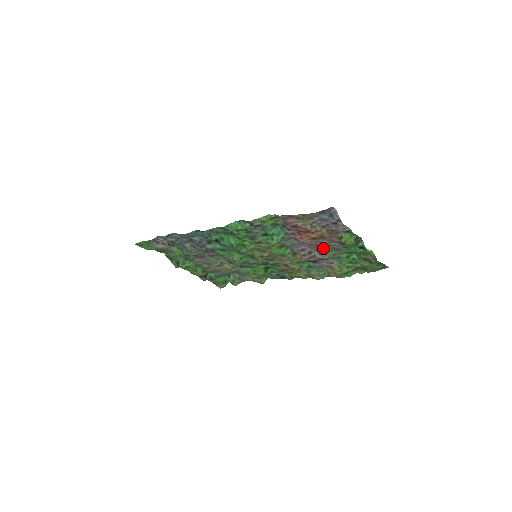
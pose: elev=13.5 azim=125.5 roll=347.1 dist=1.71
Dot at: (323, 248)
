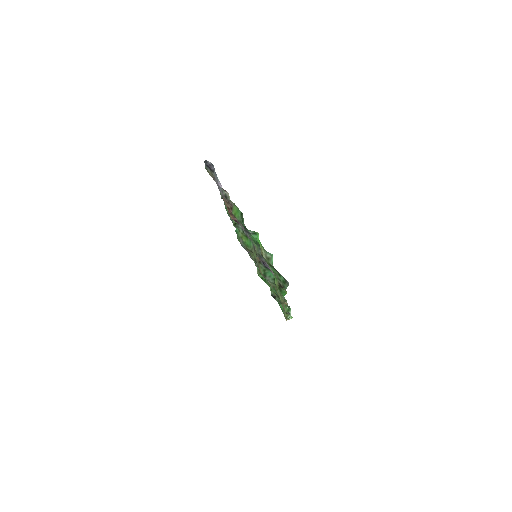
Dot at: occluded
